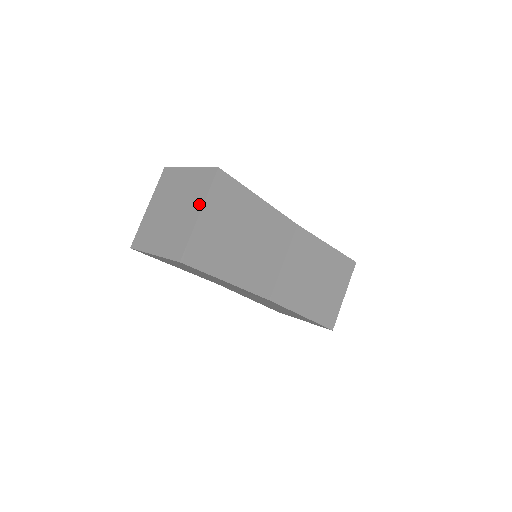
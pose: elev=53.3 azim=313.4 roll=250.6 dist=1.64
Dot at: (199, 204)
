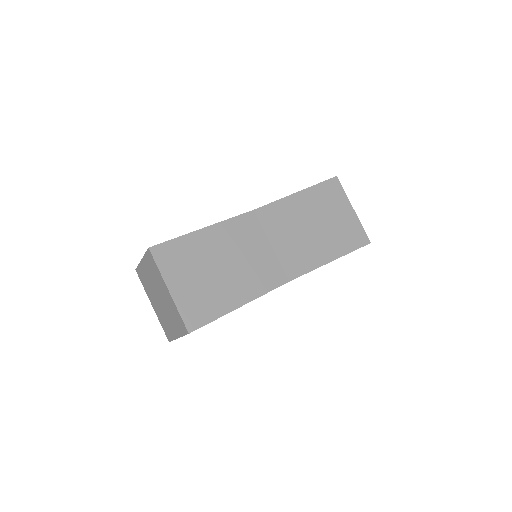
Dot at: (163, 283)
